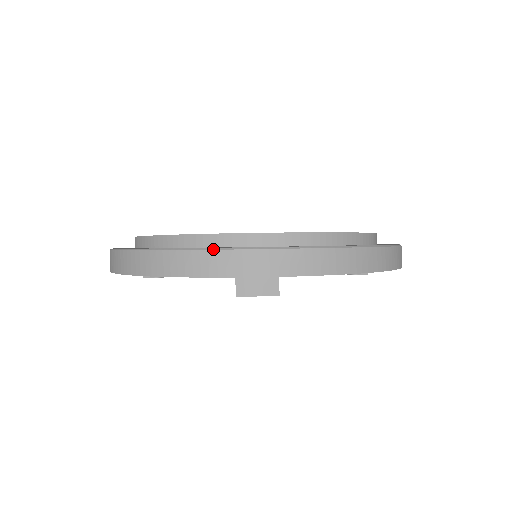
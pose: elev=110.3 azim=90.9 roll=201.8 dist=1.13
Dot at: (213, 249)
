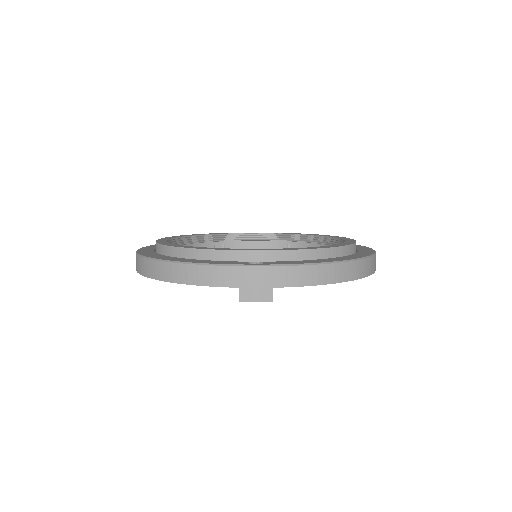
Dot at: (221, 265)
